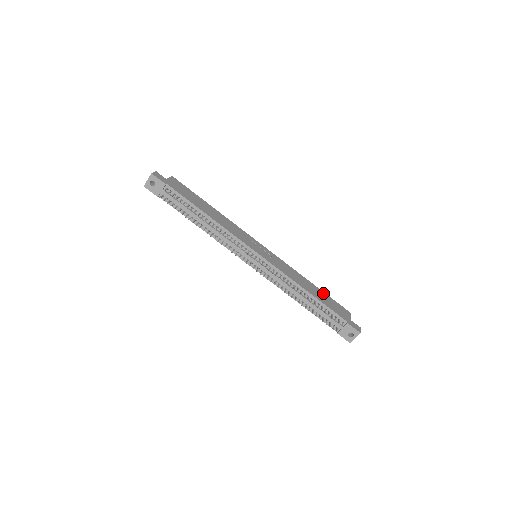
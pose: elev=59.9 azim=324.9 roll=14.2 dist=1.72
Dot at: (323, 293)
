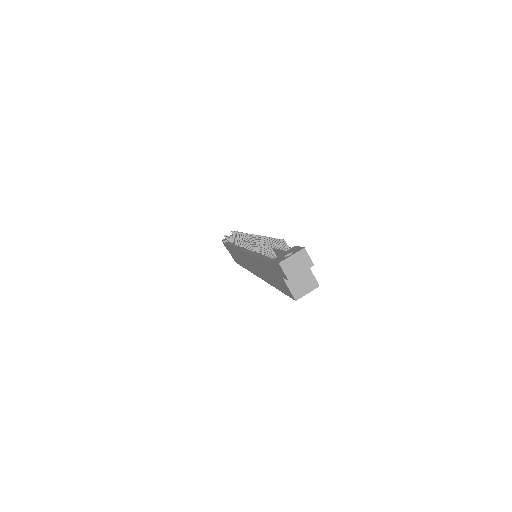
Dot at: occluded
